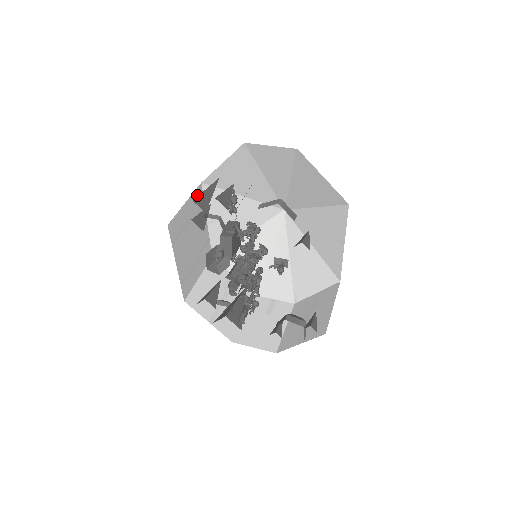
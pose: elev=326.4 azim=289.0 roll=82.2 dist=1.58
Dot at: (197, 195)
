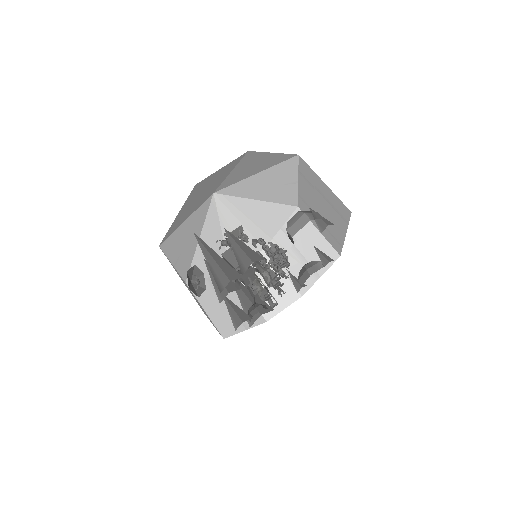
Dot at: occluded
